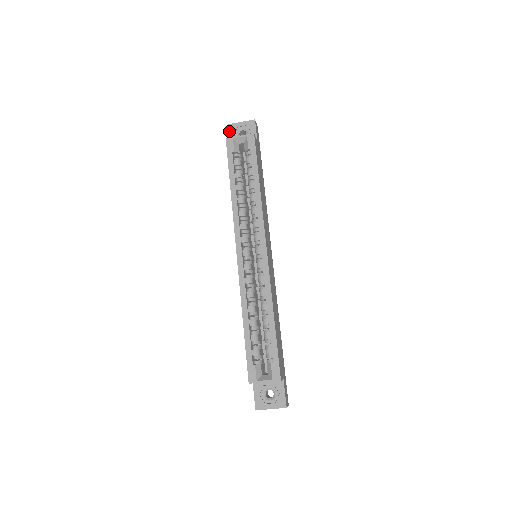
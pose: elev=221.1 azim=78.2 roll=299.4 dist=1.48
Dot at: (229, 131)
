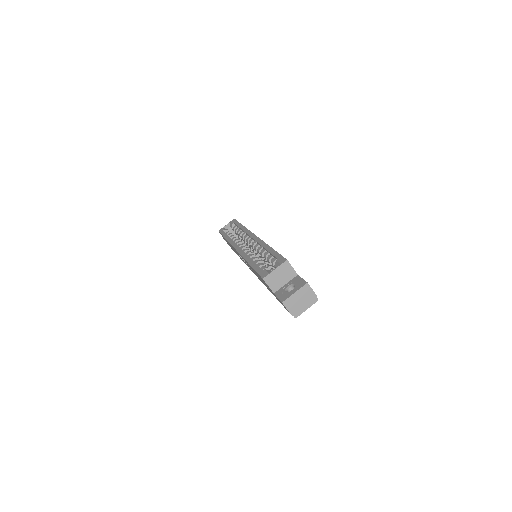
Dot at: occluded
